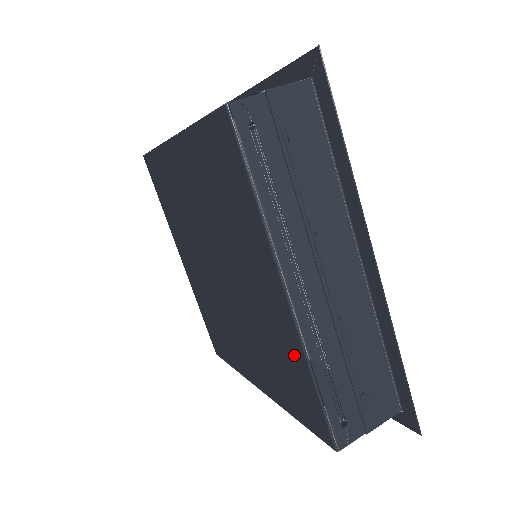
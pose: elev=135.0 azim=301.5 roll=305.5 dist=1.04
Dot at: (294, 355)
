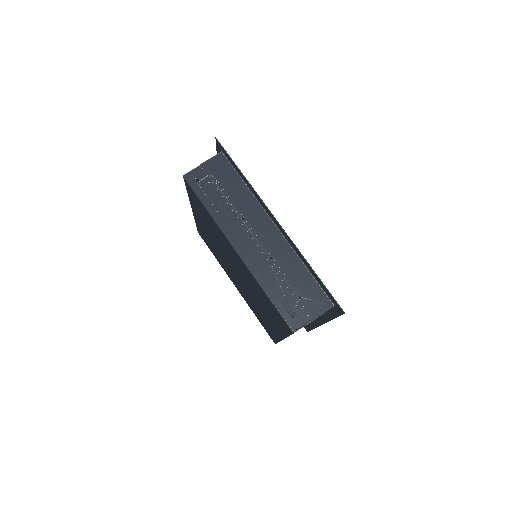
Dot at: (273, 333)
